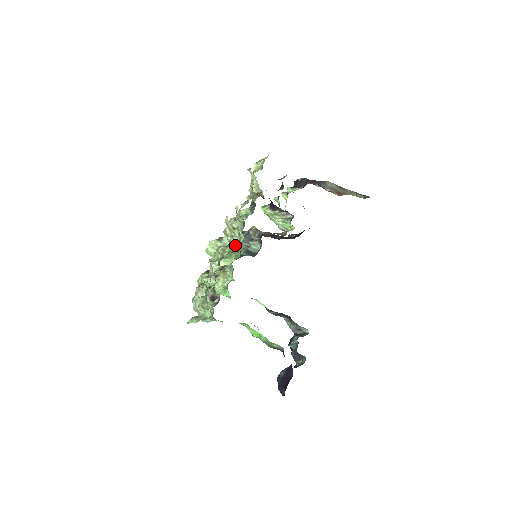
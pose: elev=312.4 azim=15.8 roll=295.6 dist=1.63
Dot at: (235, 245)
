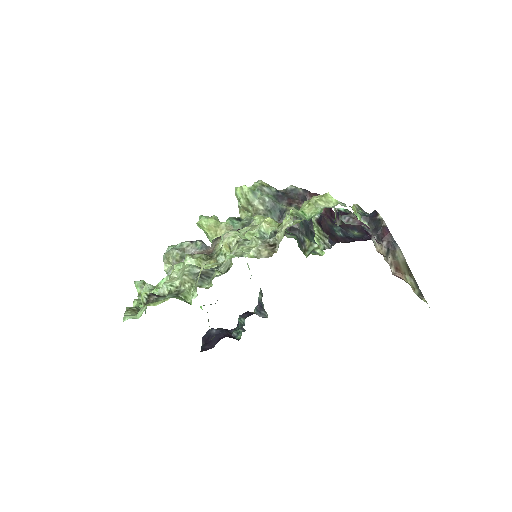
Dot at: (192, 294)
